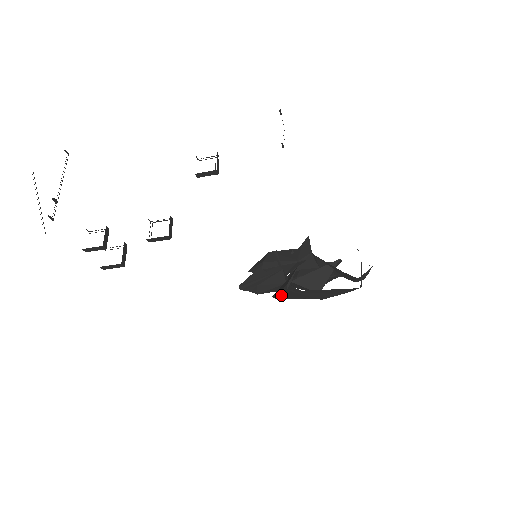
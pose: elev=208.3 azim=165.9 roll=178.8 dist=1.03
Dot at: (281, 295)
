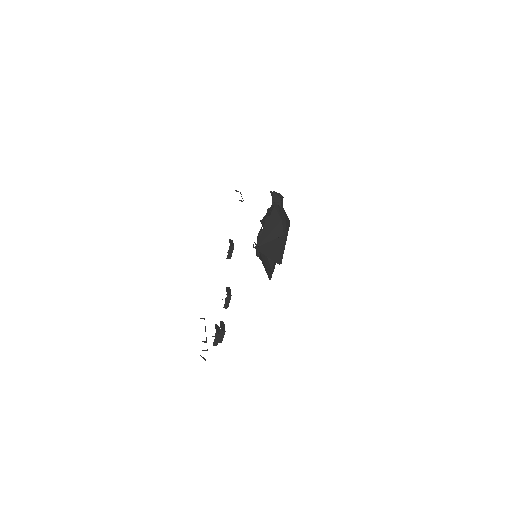
Dot at: (275, 258)
